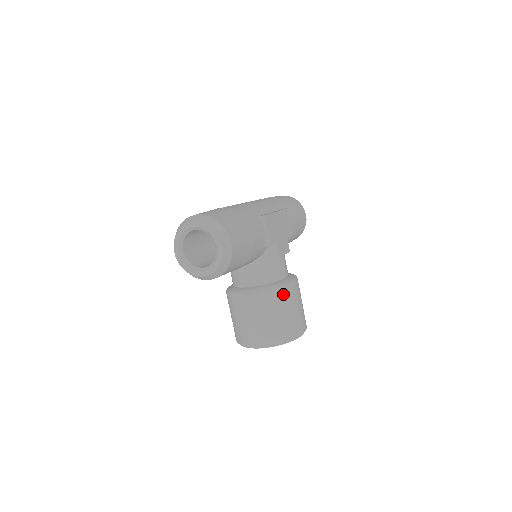
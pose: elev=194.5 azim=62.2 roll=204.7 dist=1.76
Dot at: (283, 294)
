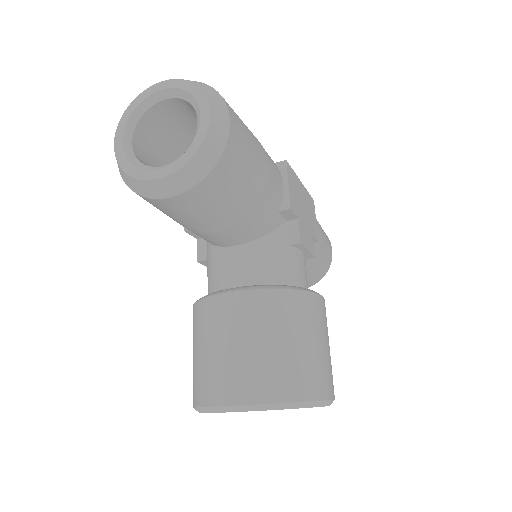
Dot at: (302, 305)
